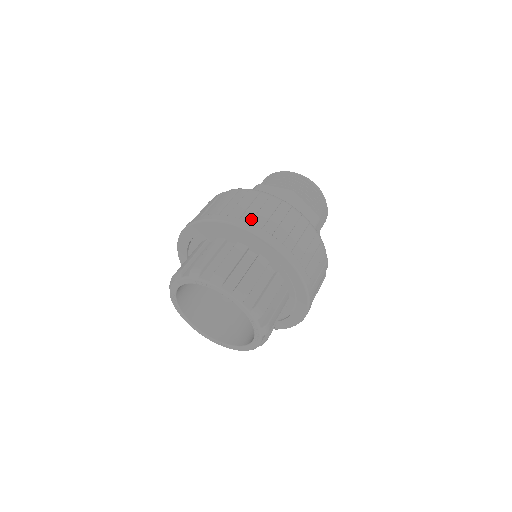
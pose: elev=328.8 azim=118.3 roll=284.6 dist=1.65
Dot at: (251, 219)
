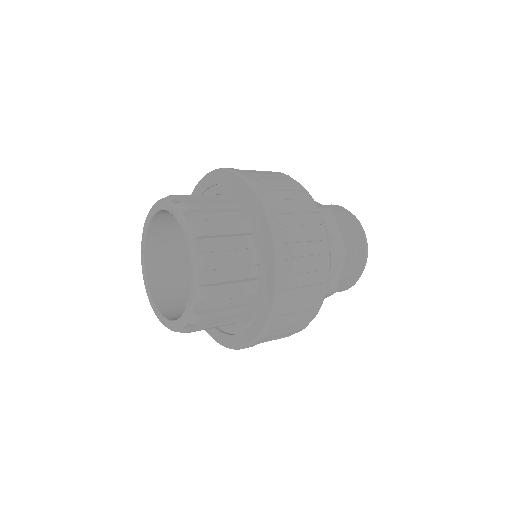
Dot at: (260, 181)
